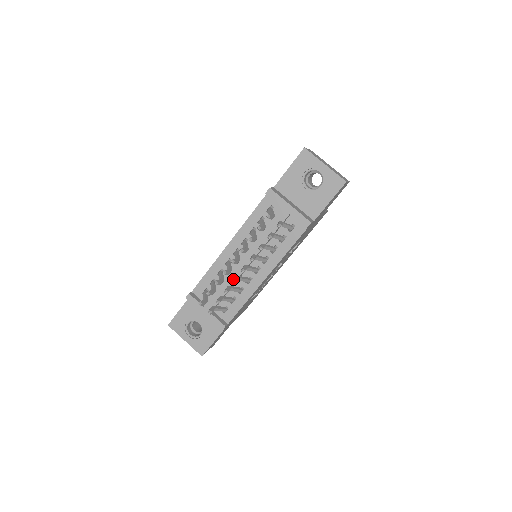
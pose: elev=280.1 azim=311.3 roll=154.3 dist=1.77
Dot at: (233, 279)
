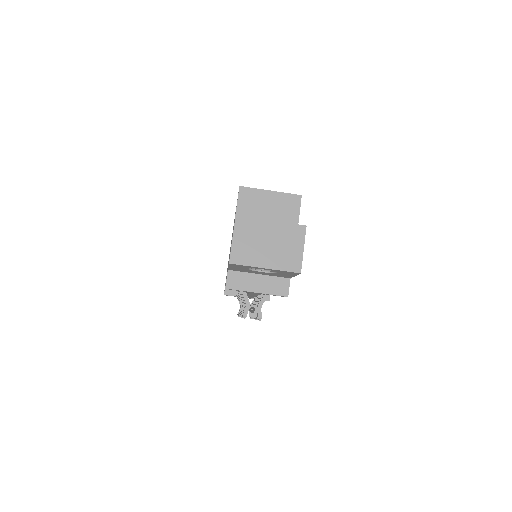
Dot at: occluded
